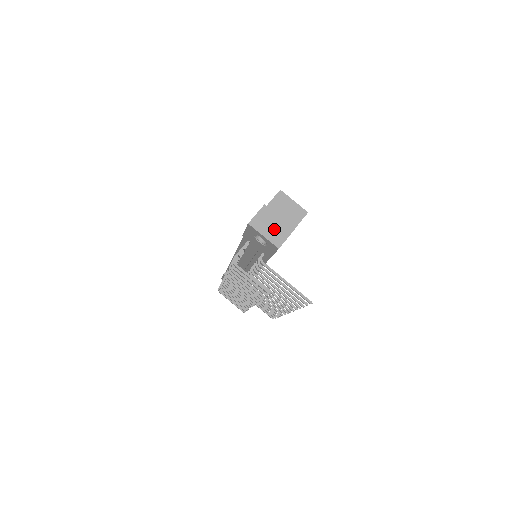
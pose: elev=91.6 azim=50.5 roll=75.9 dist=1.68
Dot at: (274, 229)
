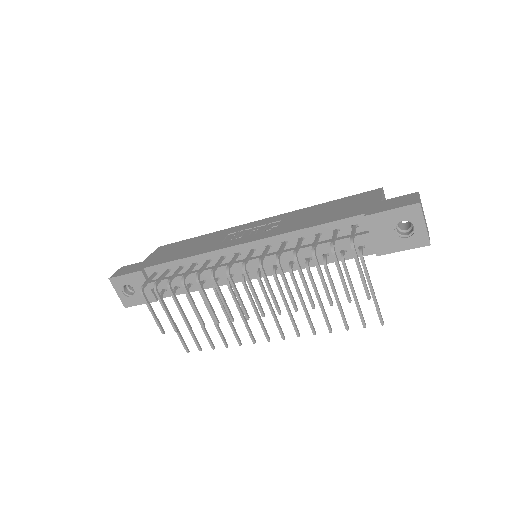
Dot at: occluded
